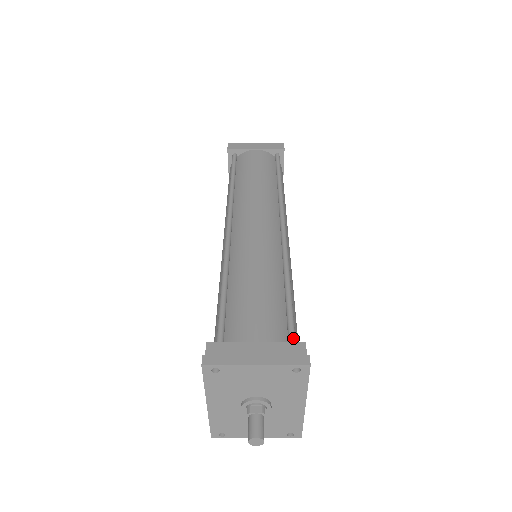
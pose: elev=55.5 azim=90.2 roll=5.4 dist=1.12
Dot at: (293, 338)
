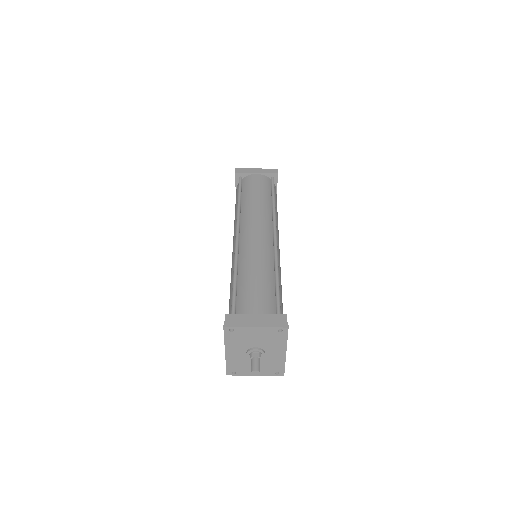
Dot at: (279, 312)
